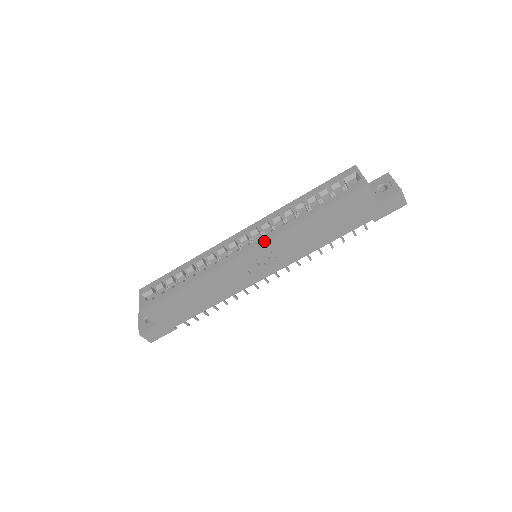
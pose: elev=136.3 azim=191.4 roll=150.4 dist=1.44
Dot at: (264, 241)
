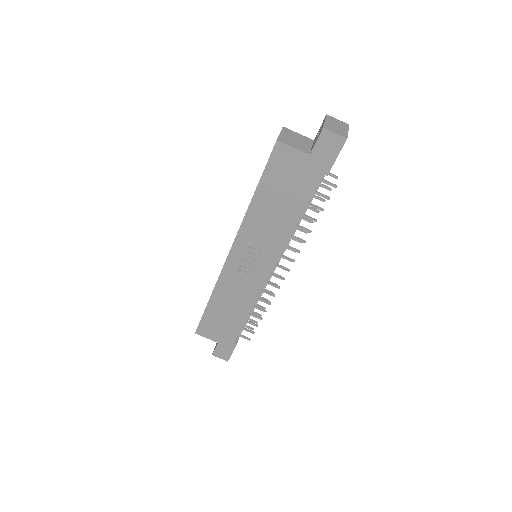
Dot at: (235, 239)
